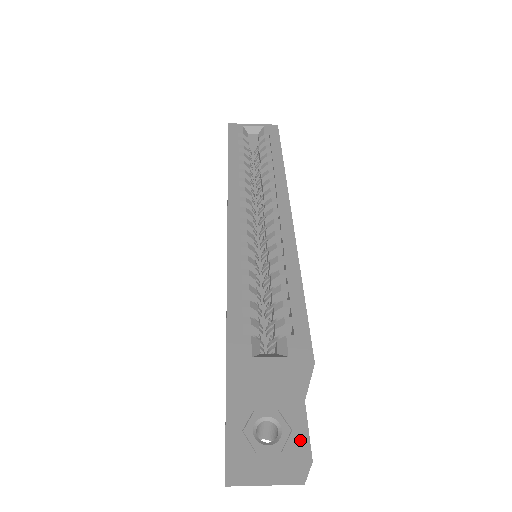
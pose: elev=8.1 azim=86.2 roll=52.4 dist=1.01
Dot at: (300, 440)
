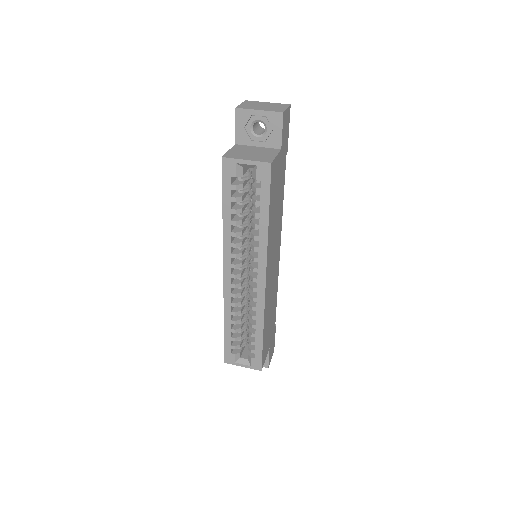
Dot at: occluded
